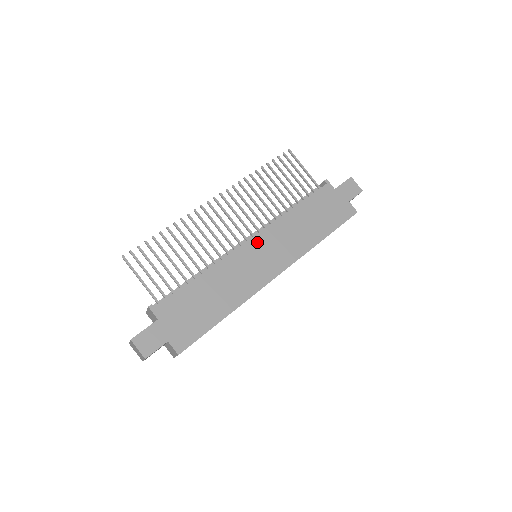
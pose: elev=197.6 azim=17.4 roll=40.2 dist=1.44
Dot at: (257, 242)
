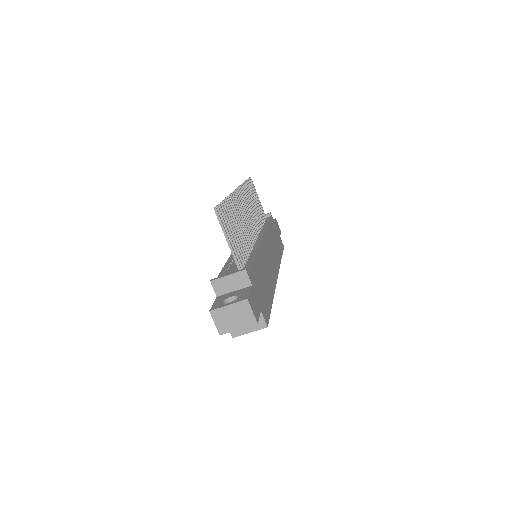
Dot at: (265, 242)
